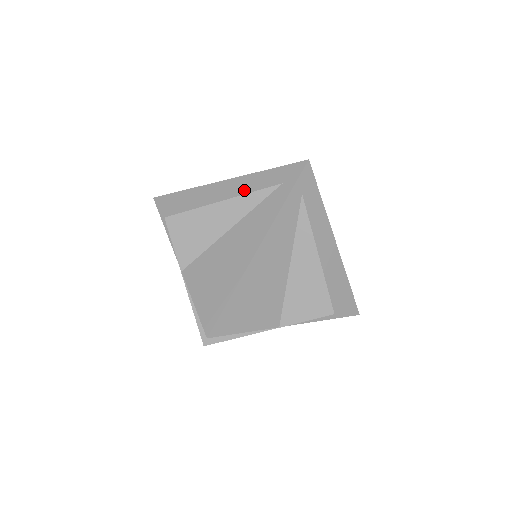
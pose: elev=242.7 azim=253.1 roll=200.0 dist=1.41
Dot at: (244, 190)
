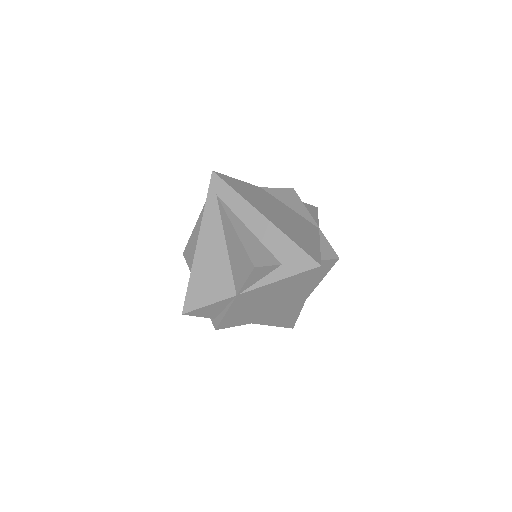
Dot at: occluded
